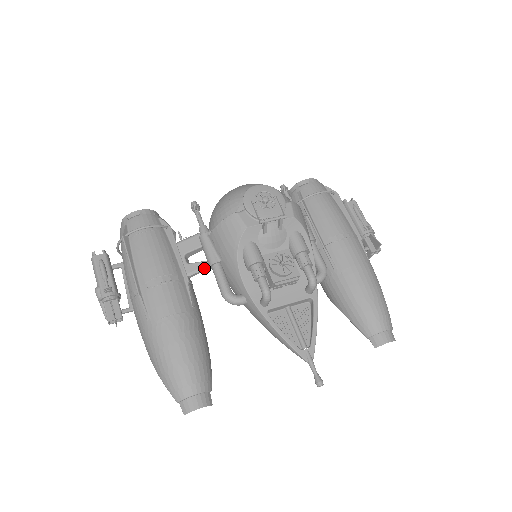
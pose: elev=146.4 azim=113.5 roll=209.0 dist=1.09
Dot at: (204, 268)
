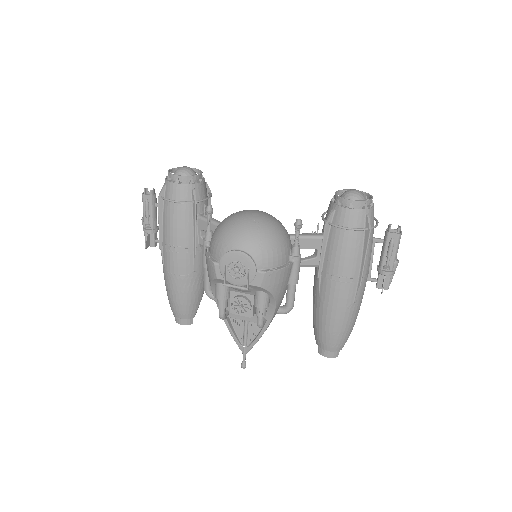
Dot at: occluded
